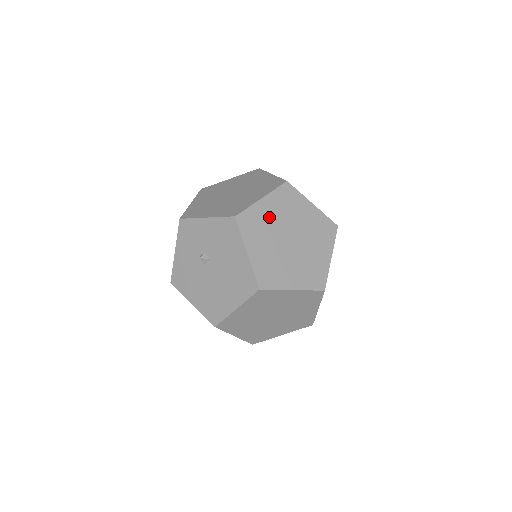
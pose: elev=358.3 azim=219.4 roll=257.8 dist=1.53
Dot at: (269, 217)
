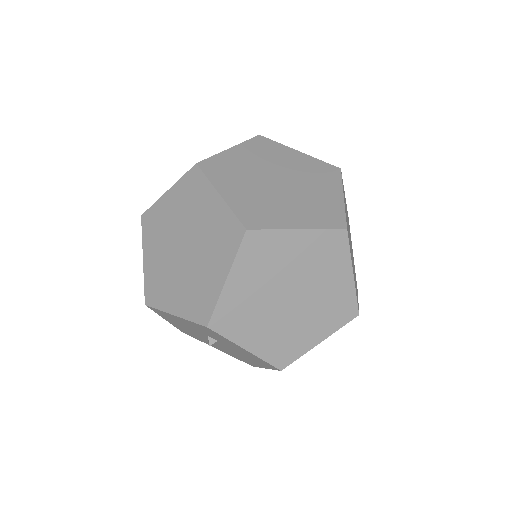
Dot at: occluded
